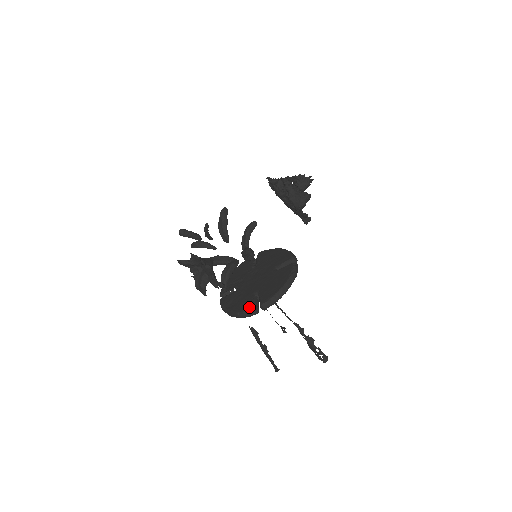
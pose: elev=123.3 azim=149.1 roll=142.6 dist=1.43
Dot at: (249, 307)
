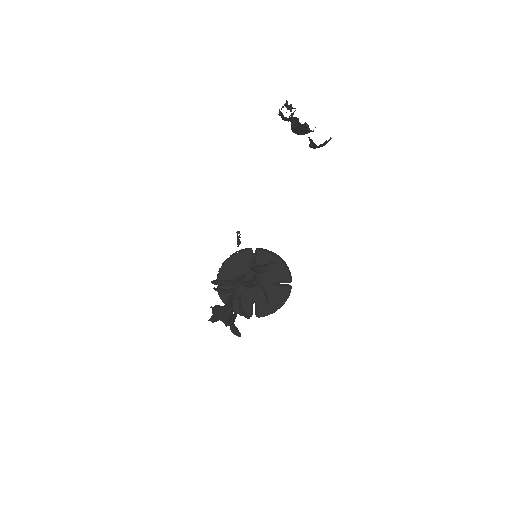
Dot at: occluded
